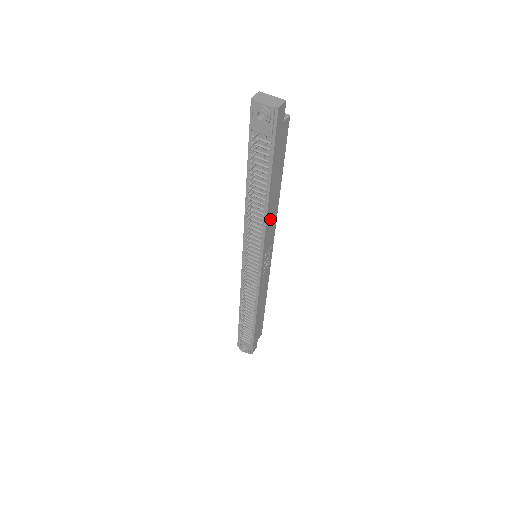
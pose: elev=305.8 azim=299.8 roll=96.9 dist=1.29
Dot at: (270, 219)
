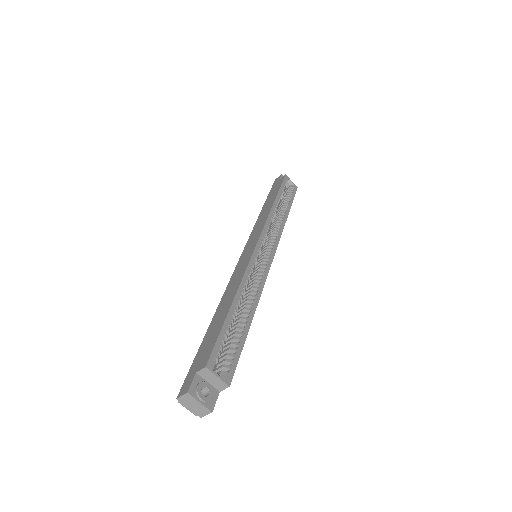
Dot at: occluded
